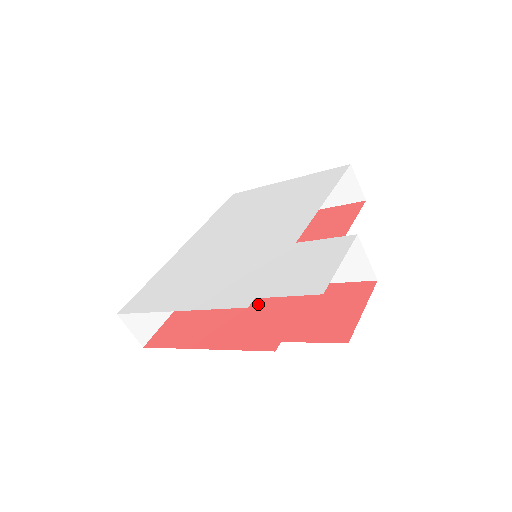
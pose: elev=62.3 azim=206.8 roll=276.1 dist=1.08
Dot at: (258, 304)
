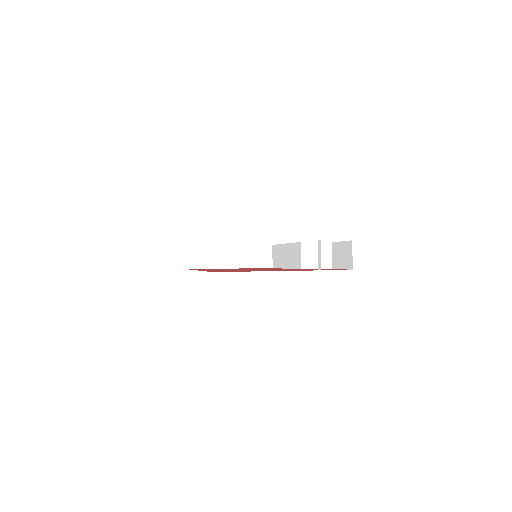
Dot at: occluded
